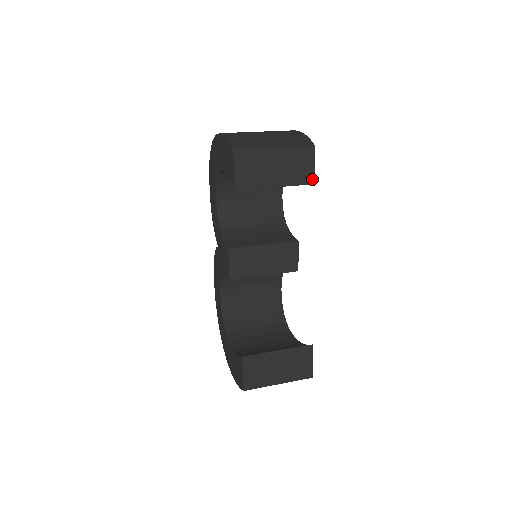
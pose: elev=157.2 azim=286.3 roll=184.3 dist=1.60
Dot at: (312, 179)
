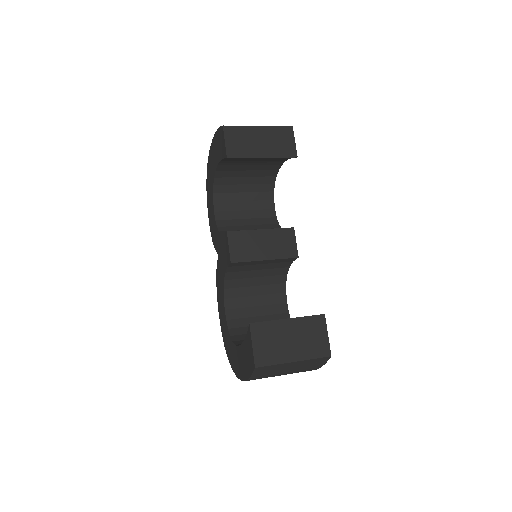
Dot at: (295, 153)
